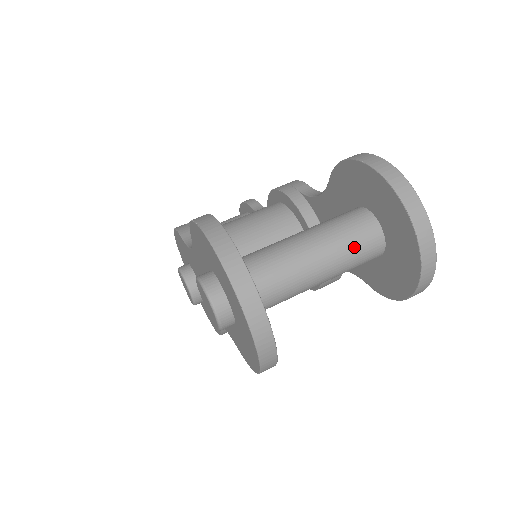
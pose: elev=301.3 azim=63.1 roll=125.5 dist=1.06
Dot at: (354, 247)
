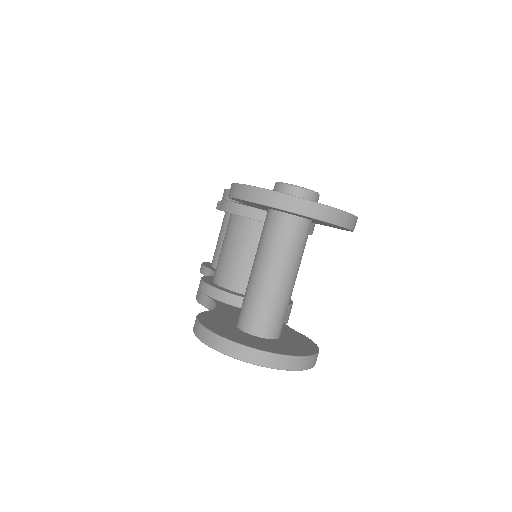
Dot at: (289, 245)
